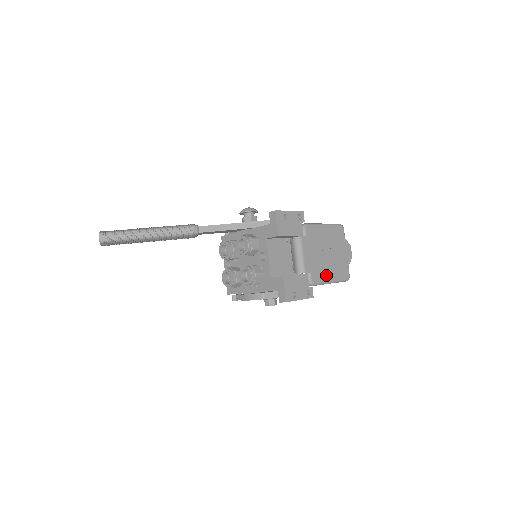
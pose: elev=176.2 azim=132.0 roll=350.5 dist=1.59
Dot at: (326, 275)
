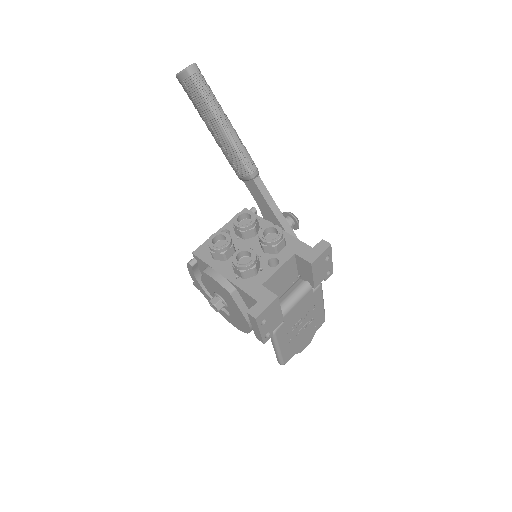
Dot at: (284, 340)
